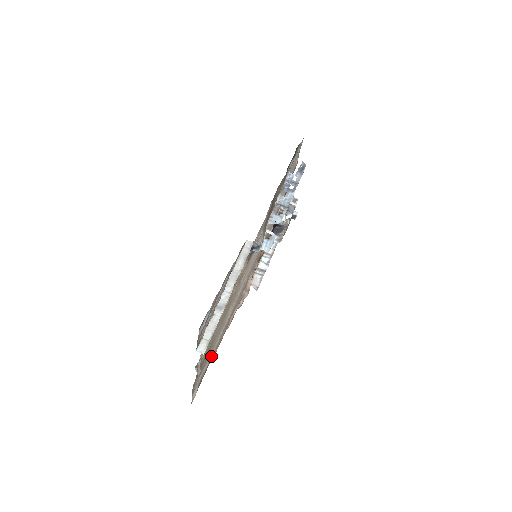
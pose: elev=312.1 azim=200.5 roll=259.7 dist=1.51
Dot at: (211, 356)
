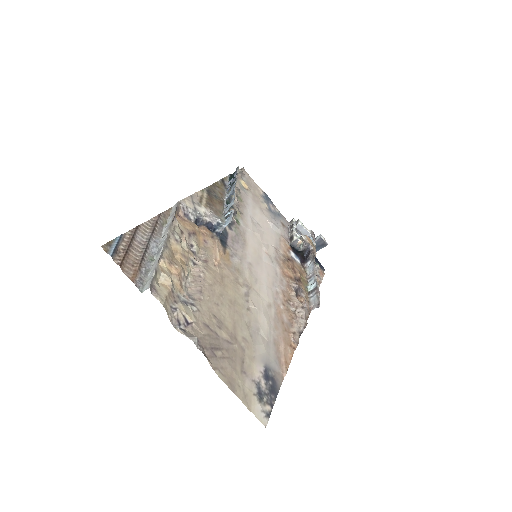
Dot at: (260, 362)
